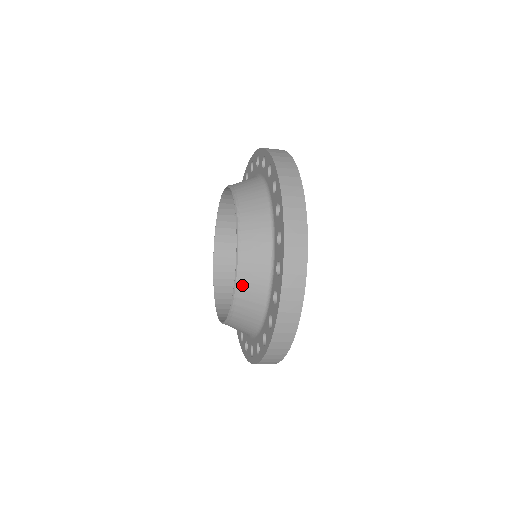
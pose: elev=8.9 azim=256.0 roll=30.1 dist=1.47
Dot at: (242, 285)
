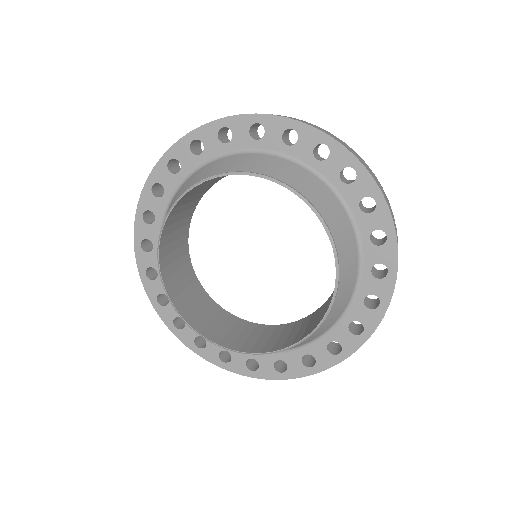
Dot at: (307, 338)
